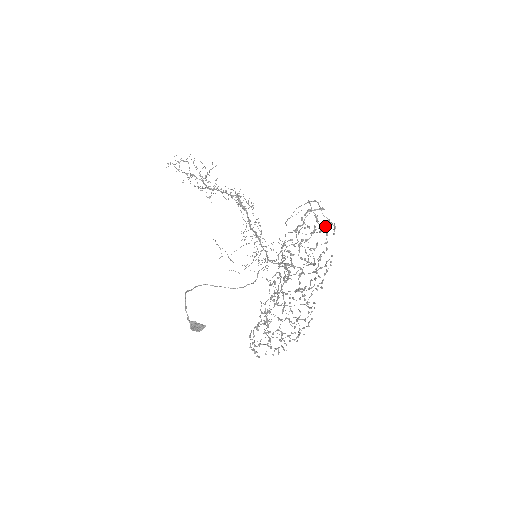
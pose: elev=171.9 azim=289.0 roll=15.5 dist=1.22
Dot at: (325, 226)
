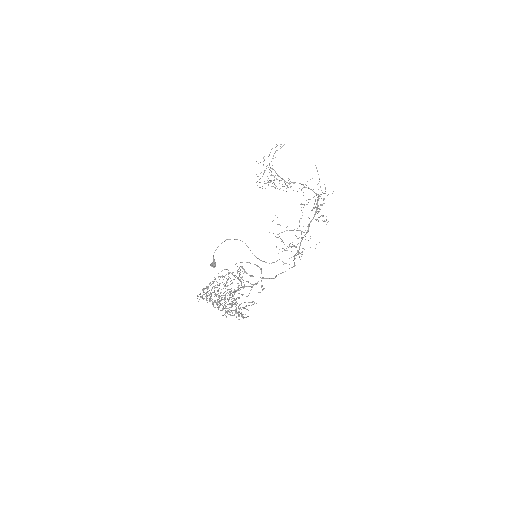
Dot at: occluded
